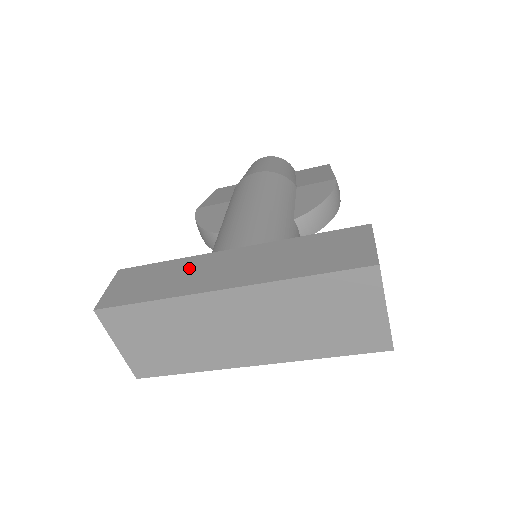
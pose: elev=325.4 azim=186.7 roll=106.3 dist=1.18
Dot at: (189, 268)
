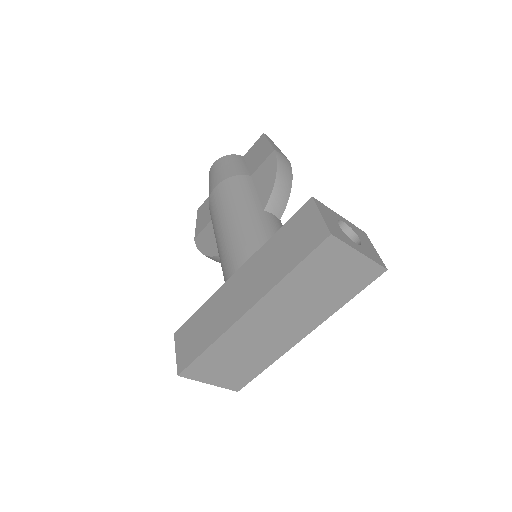
Dot at: (216, 307)
